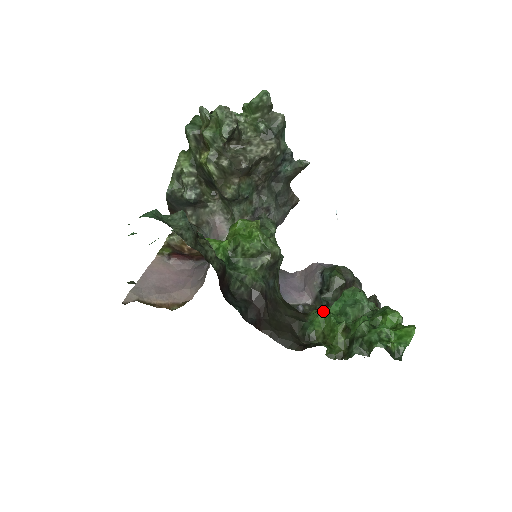
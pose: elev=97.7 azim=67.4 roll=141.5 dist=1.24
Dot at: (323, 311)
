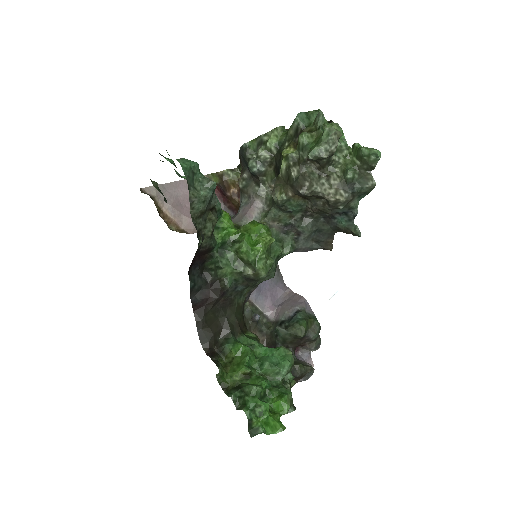
Dot at: (254, 343)
